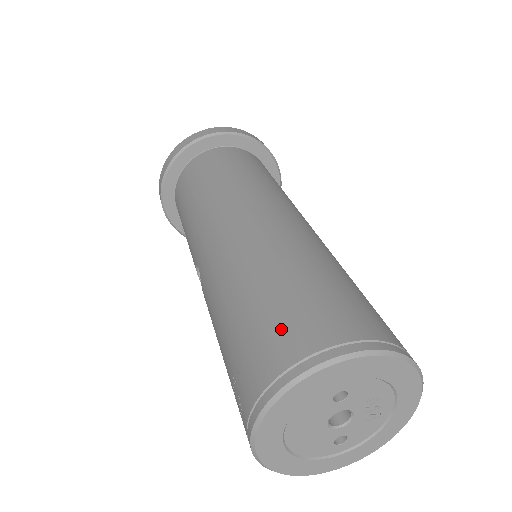
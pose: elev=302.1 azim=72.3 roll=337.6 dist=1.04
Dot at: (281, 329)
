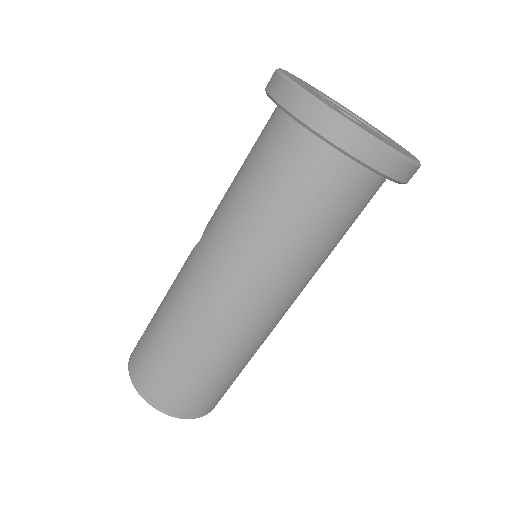
Dot at: (157, 378)
